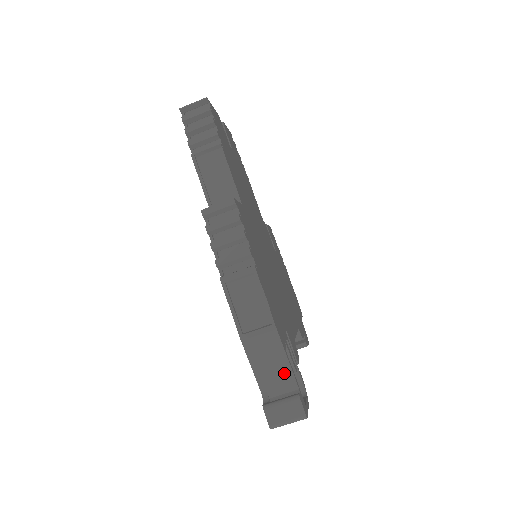
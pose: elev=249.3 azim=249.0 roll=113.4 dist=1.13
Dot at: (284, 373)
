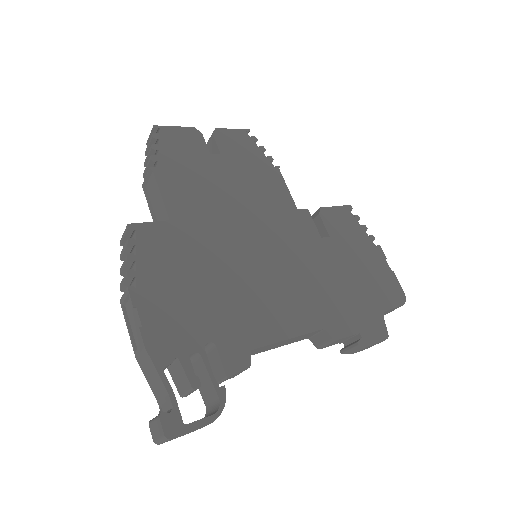
Dot at: (163, 390)
